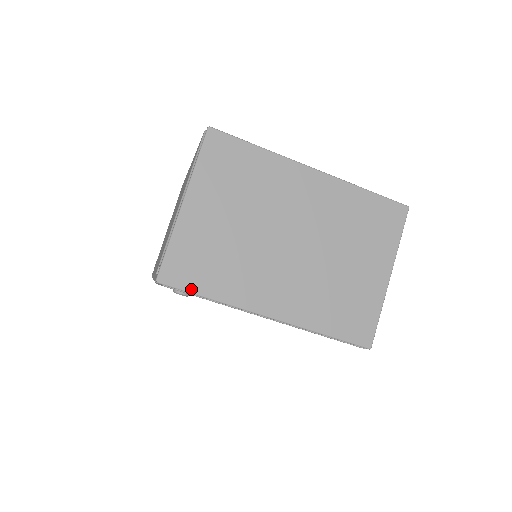
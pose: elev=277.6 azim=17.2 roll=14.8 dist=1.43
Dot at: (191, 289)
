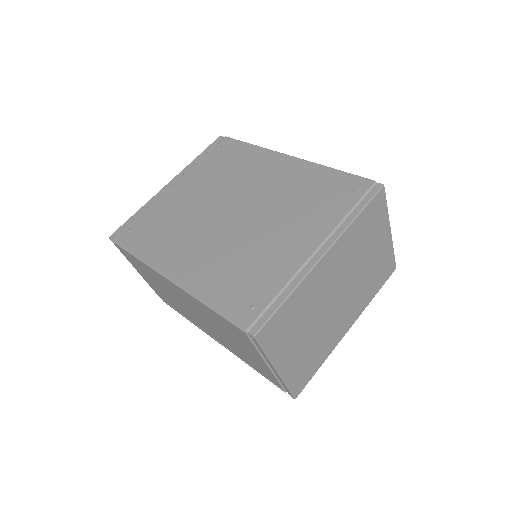
Dot at: (311, 377)
